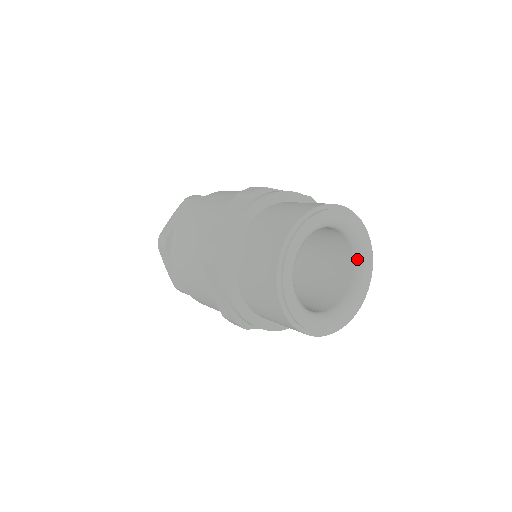
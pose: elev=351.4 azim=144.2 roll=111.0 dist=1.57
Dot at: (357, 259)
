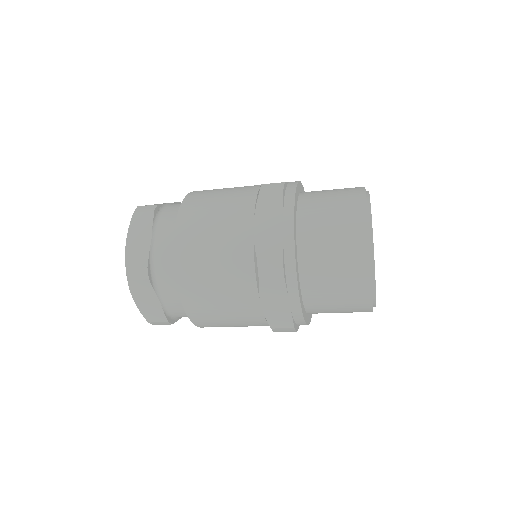
Dot at: occluded
